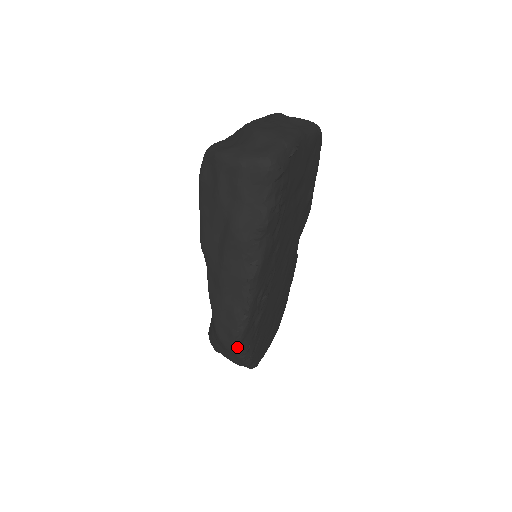
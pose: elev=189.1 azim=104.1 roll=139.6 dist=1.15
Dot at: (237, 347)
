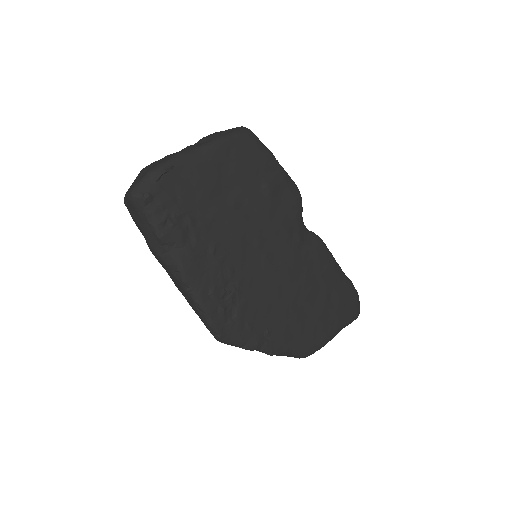
Dot at: (224, 340)
